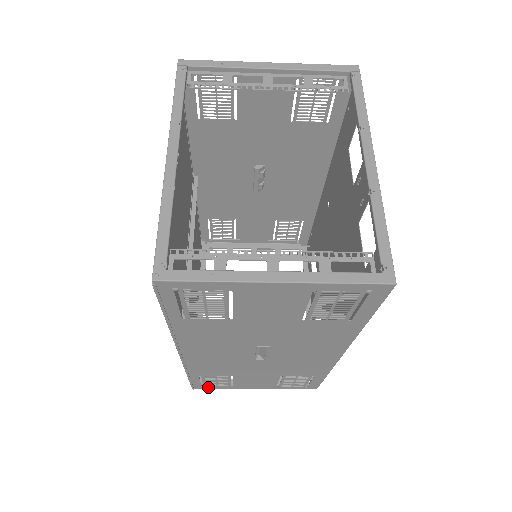
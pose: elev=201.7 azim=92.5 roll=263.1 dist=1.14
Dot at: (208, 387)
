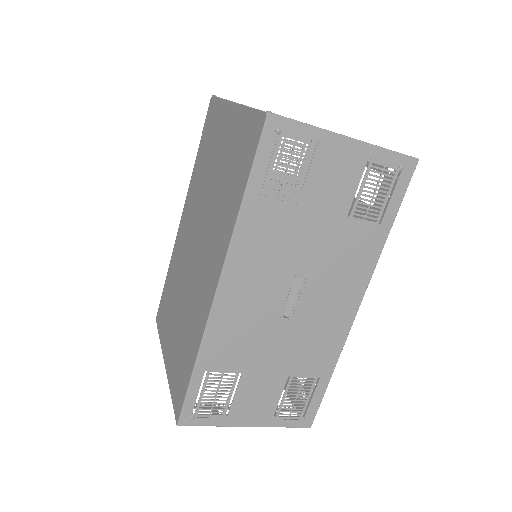
Dot at: (197, 420)
